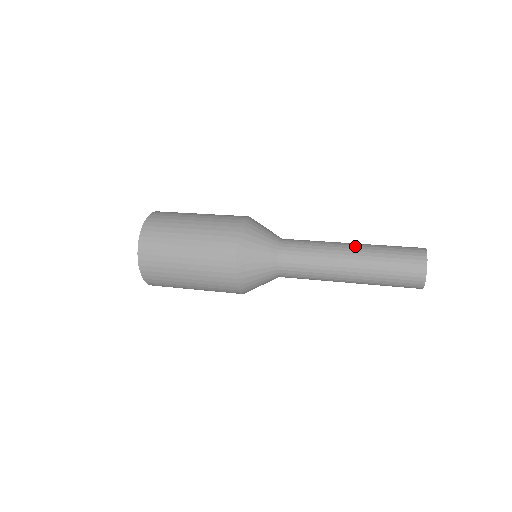
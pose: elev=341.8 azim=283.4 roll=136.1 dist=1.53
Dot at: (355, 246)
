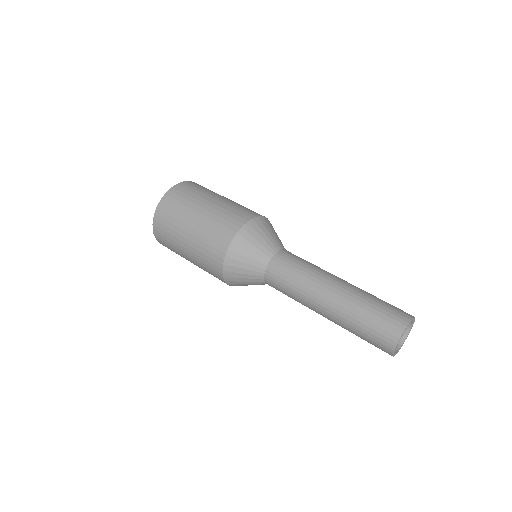
Dot at: (343, 285)
